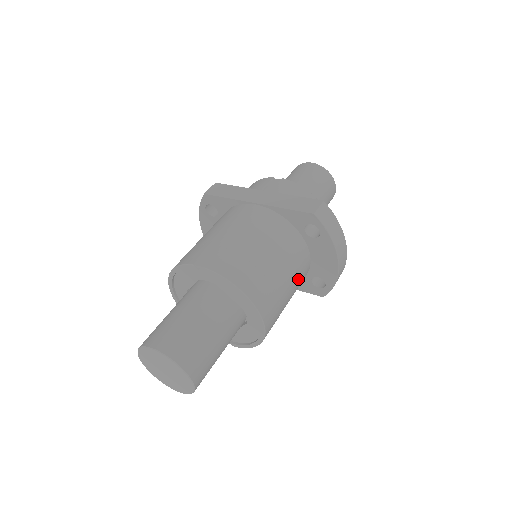
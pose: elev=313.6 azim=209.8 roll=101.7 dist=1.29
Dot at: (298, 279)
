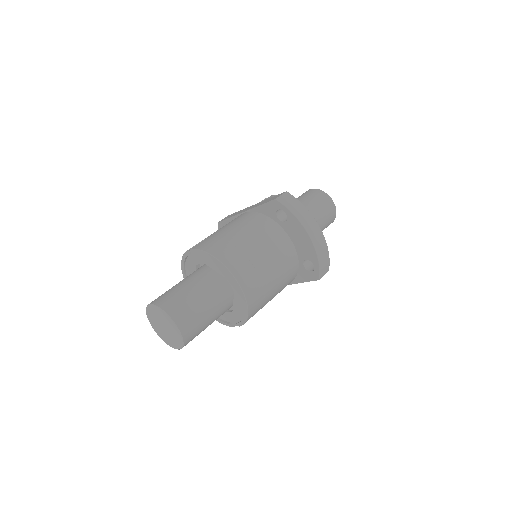
Dot at: (280, 258)
